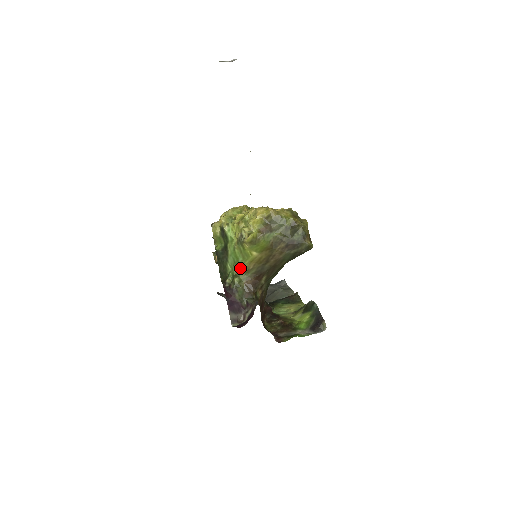
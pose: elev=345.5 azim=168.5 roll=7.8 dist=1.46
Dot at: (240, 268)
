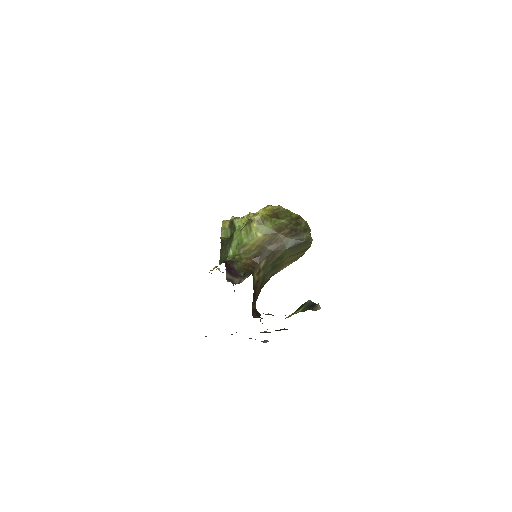
Dot at: (242, 249)
